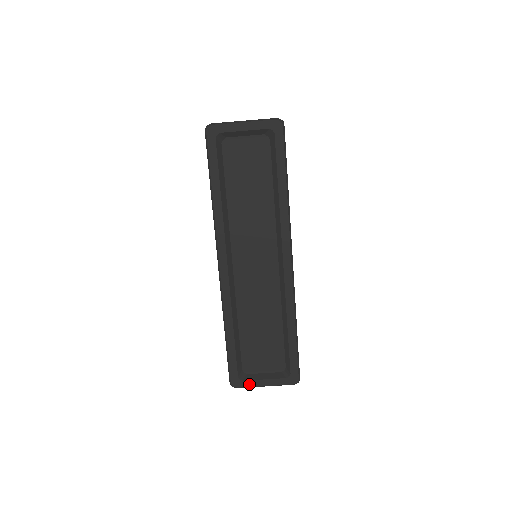
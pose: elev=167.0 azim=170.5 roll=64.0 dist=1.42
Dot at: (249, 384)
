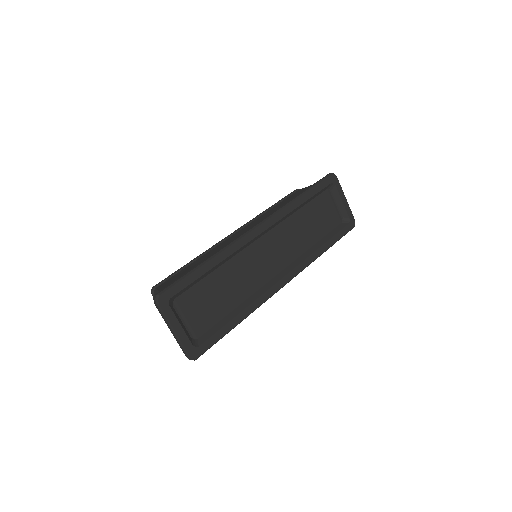
Dot at: (169, 314)
